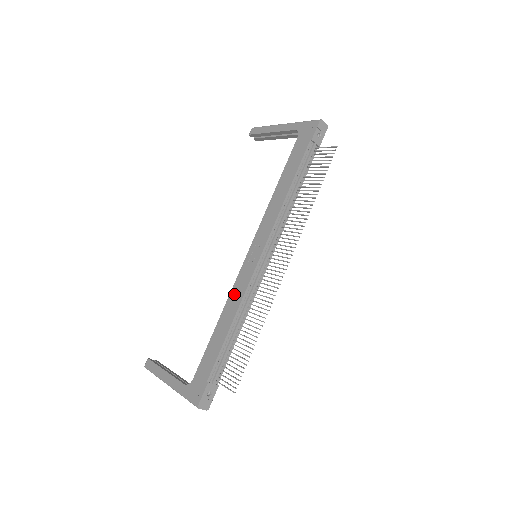
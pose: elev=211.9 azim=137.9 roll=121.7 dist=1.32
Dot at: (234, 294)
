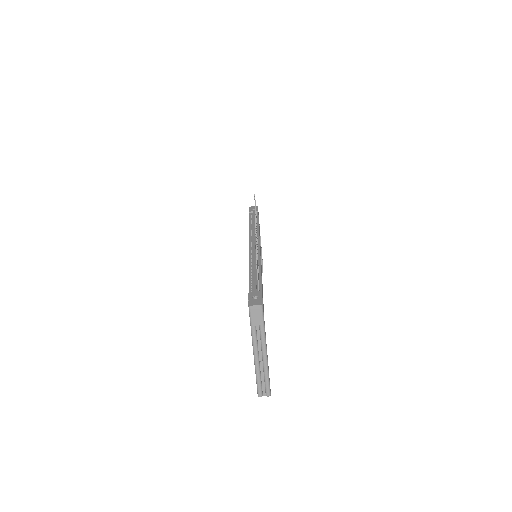
Dot at: occluded
